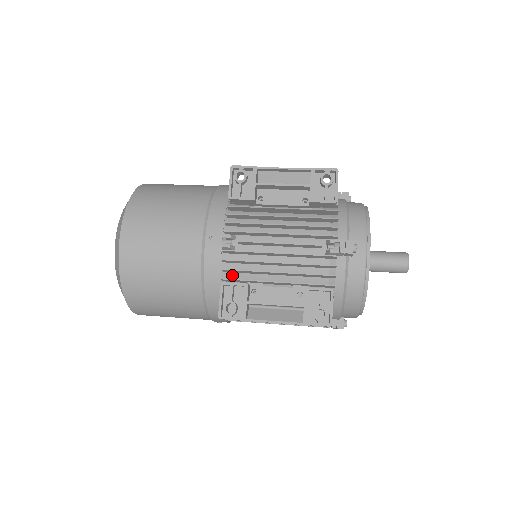
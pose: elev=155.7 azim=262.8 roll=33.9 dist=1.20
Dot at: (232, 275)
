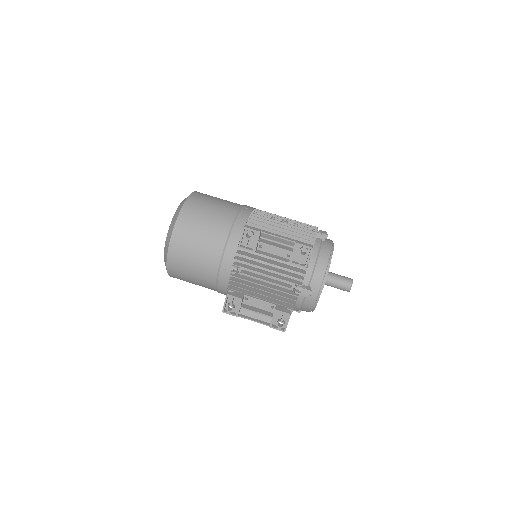
Dot at: occluded
